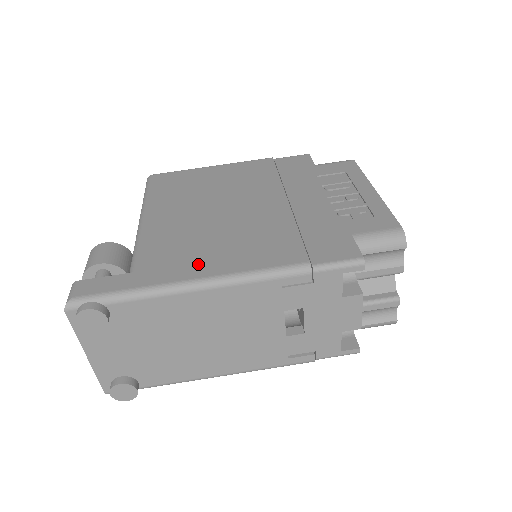
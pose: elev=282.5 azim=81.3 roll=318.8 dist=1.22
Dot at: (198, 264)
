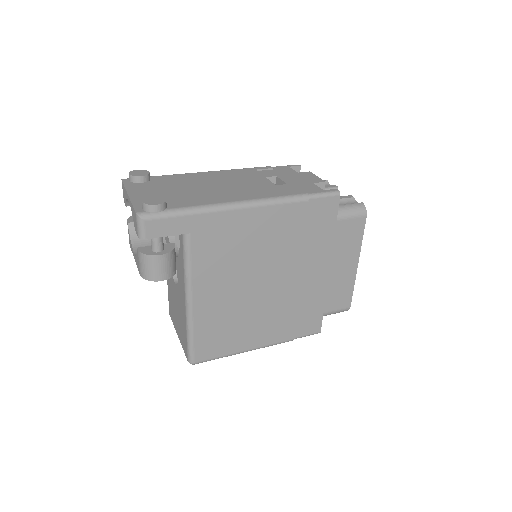
Dot at: occluded
